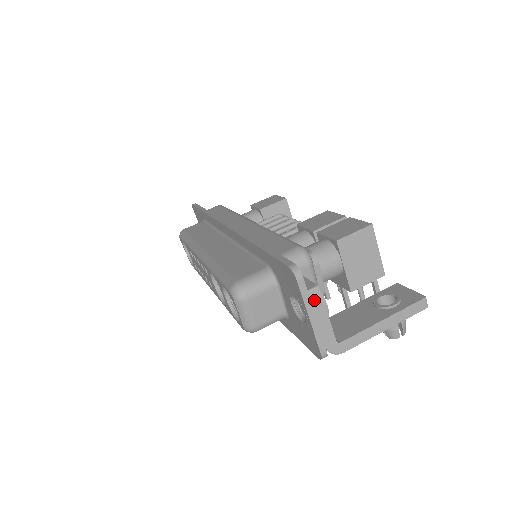
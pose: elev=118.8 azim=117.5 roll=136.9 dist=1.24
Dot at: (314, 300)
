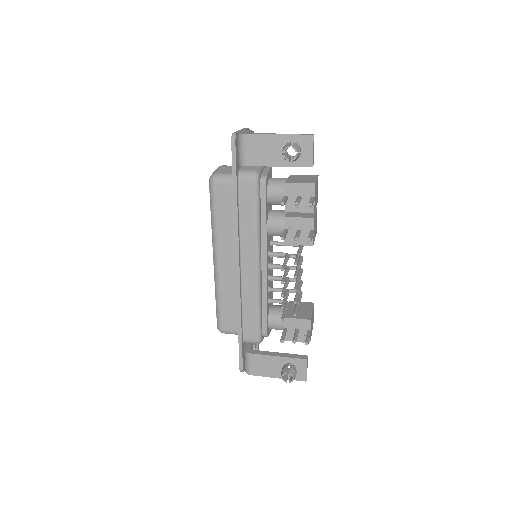
Dot at: occluded
